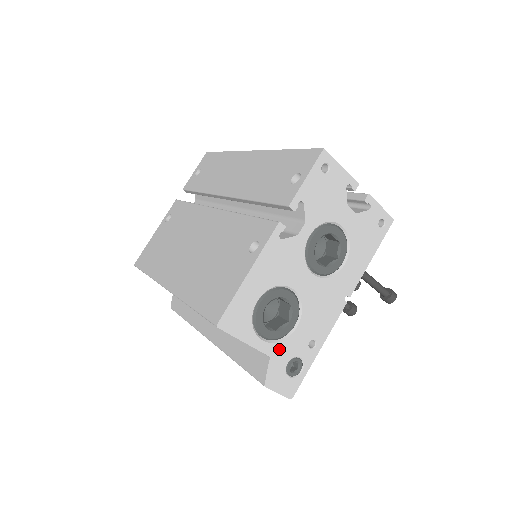
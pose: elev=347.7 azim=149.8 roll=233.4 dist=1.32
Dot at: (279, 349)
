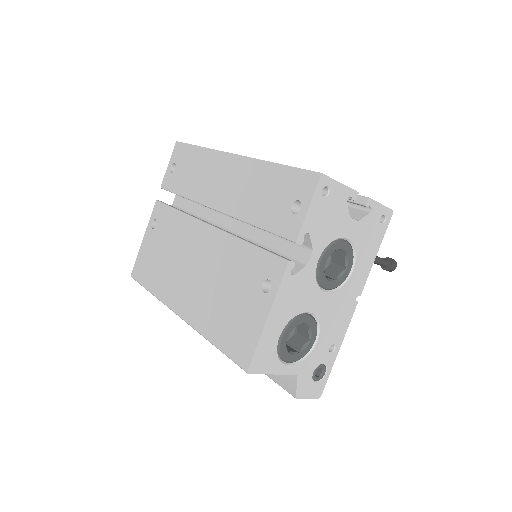
Dot at: (304, 365)
